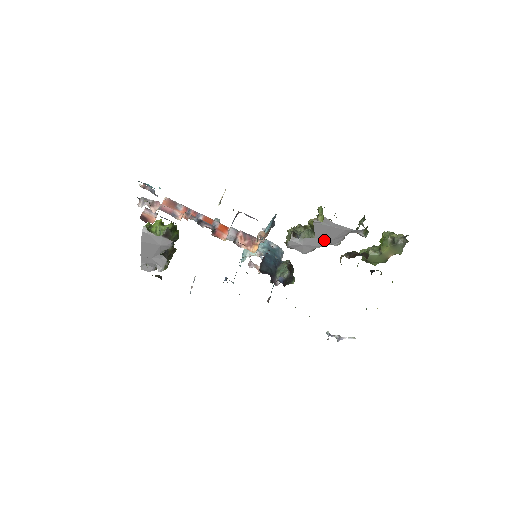
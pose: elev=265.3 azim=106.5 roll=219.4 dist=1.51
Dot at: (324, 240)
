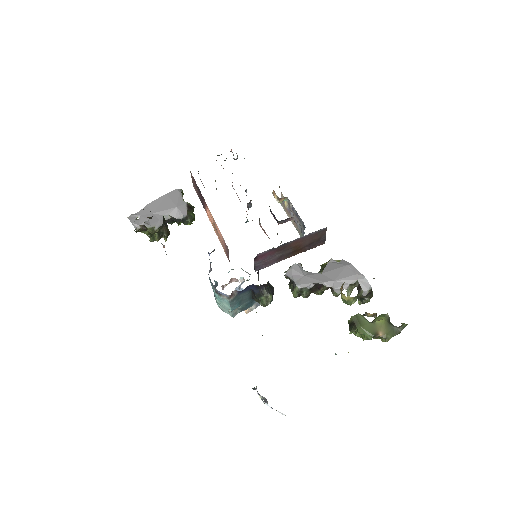
Dot at: (329, 278)
